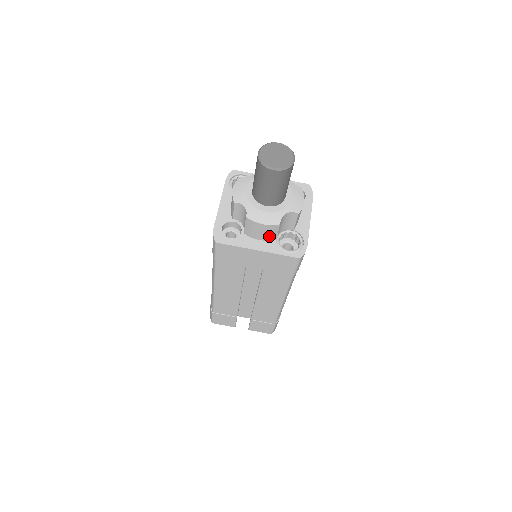
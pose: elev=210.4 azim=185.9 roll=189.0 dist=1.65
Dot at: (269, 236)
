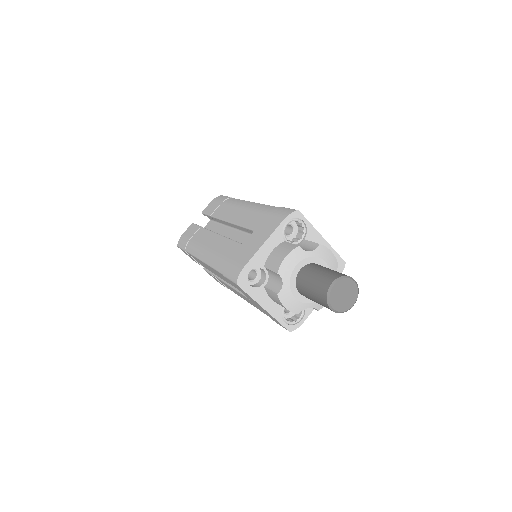
Dot at: occluded
